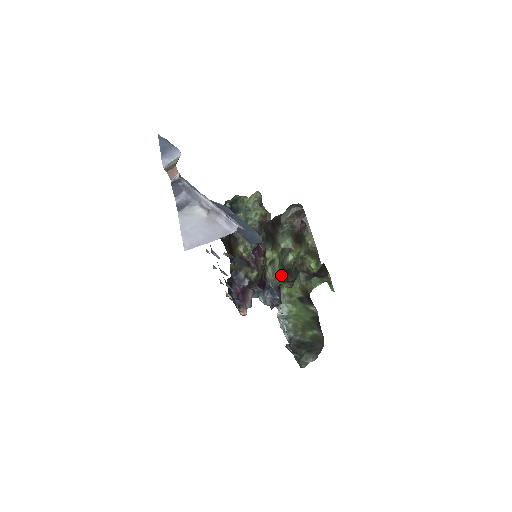
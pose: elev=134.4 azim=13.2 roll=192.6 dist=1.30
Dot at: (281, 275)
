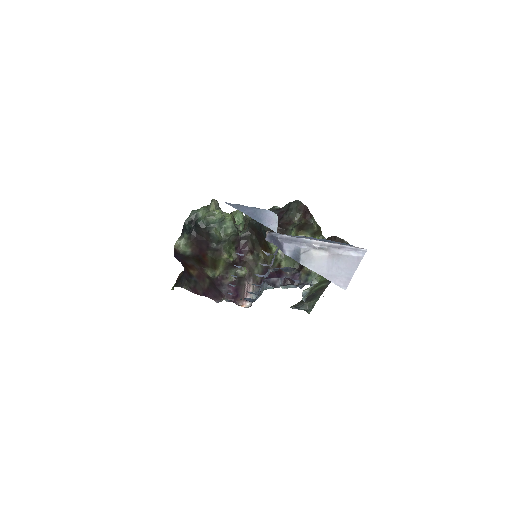
Dot at: (293, 260)
